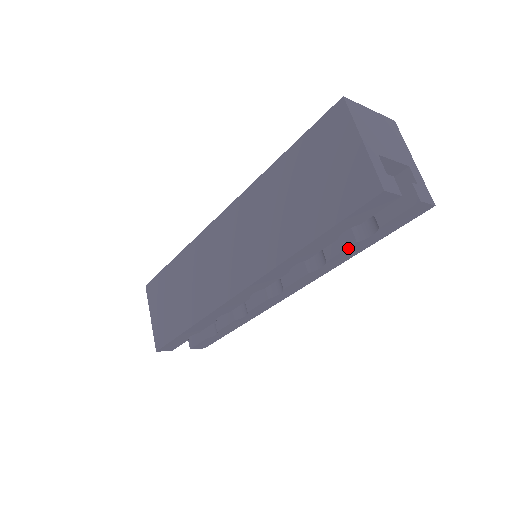
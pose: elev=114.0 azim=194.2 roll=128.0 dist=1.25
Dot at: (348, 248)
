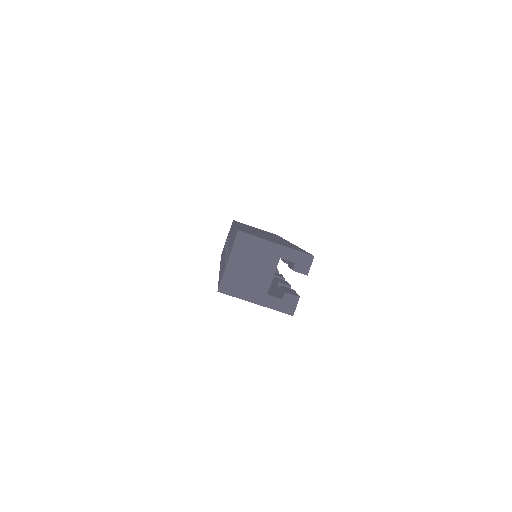
Dot at: occluded
